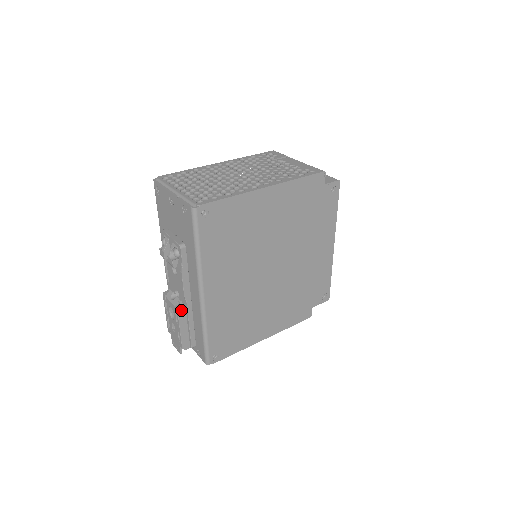
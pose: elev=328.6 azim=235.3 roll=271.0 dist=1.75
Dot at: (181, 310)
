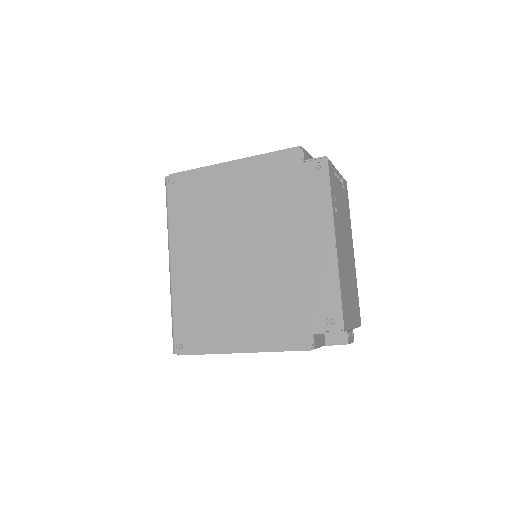
Dot at: occluded
